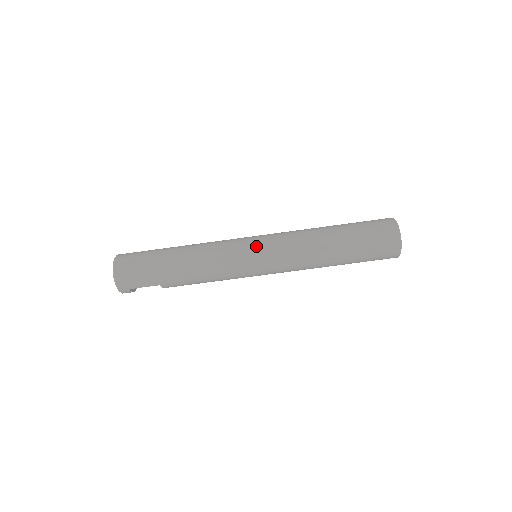
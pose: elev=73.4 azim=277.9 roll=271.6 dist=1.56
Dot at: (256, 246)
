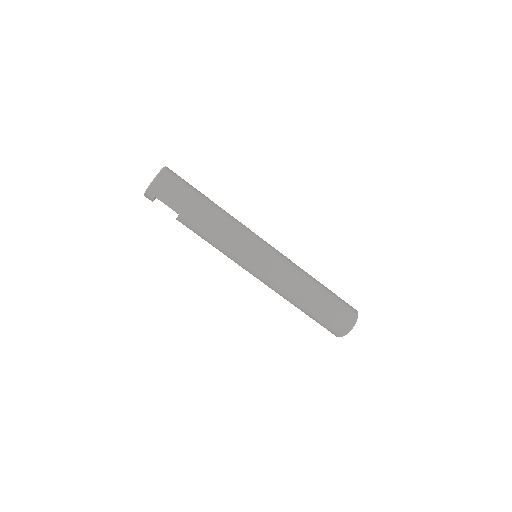
Dot at: (266, 250)
